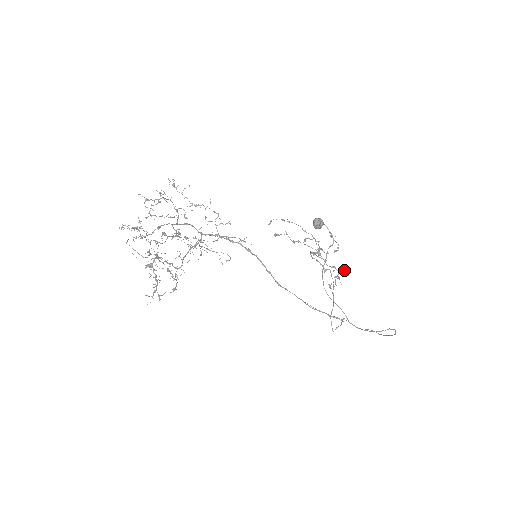
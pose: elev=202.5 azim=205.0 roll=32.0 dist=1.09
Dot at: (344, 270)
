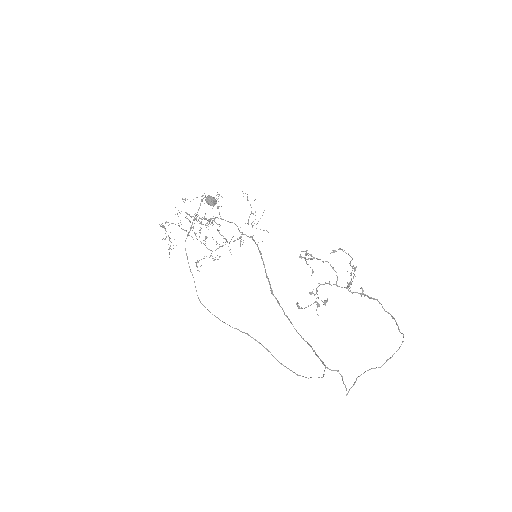
Dot at: occluded
